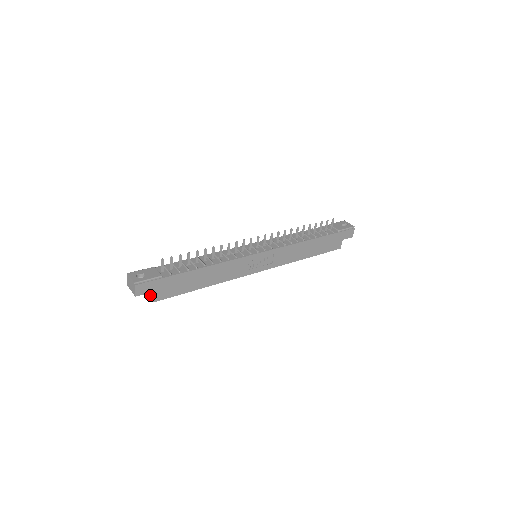
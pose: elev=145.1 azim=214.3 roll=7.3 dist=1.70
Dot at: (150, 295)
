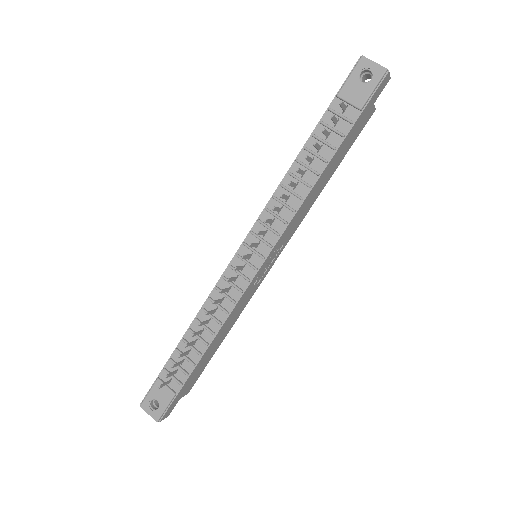
Dot at: occluded
